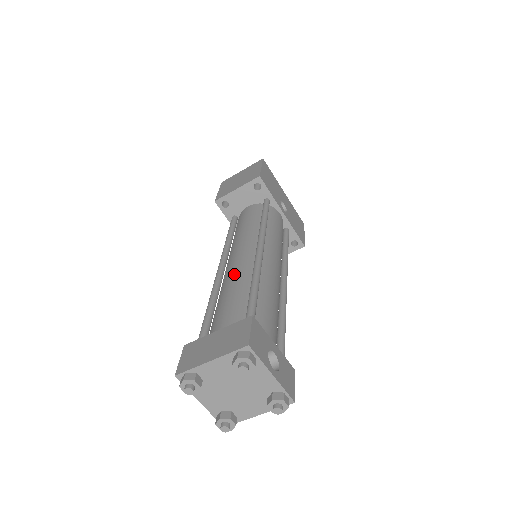
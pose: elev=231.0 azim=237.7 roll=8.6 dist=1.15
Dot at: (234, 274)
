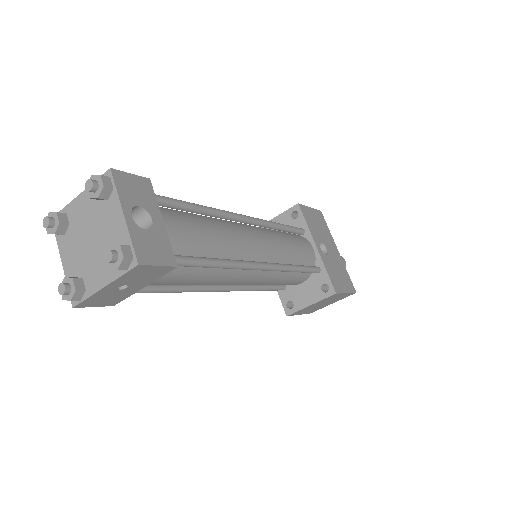
Dot at: occluded
